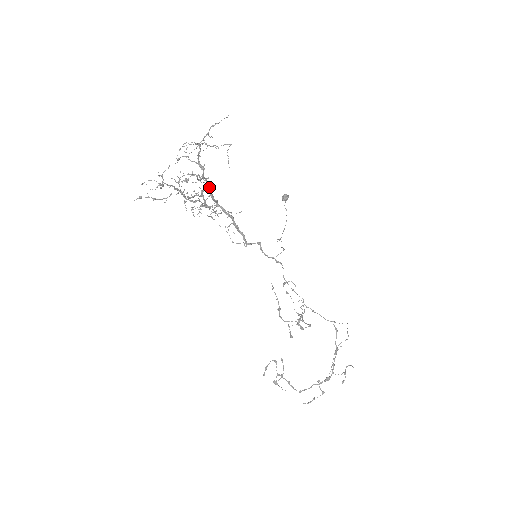
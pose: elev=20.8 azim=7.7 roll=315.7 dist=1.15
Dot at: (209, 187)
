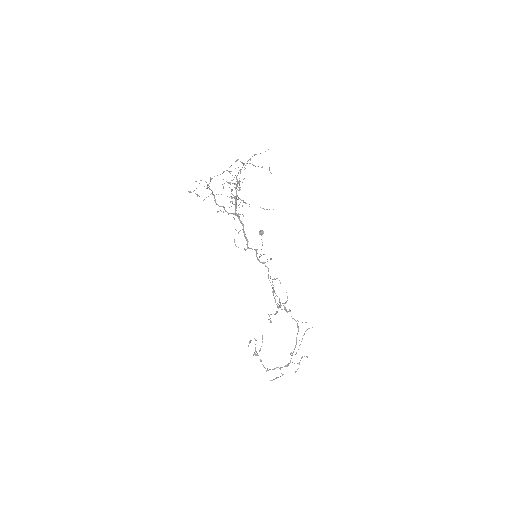
Dot at: occluded
